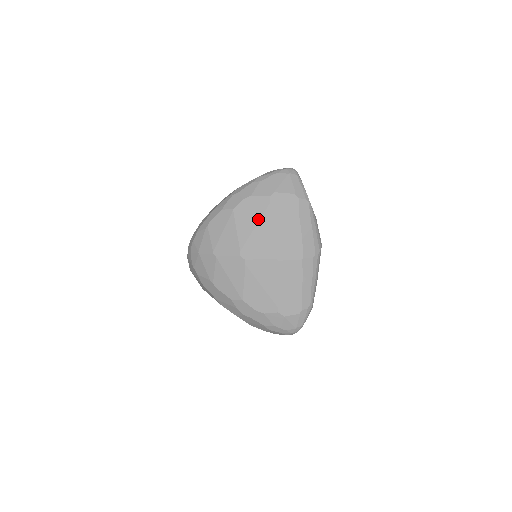
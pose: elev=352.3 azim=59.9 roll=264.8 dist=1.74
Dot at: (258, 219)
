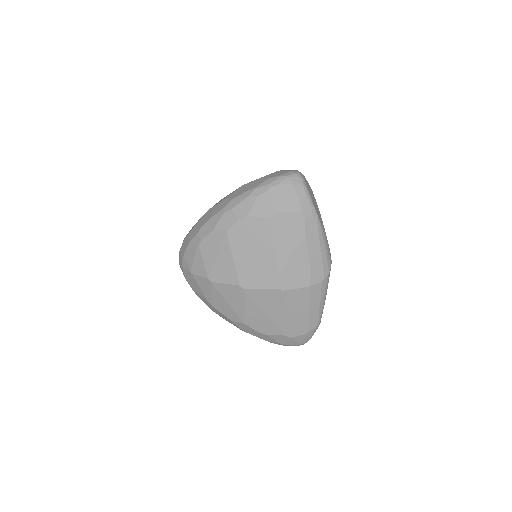
Dot at: (257, 244)
